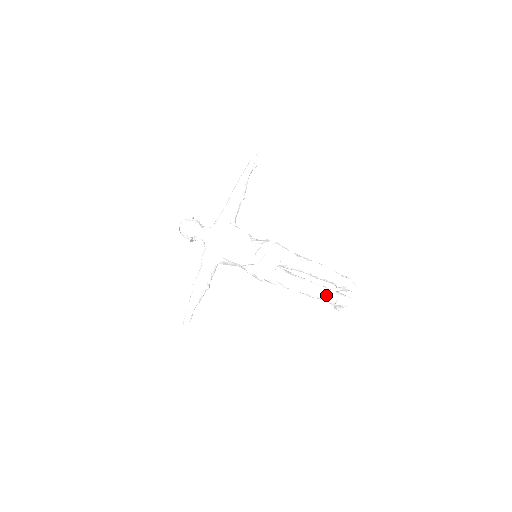
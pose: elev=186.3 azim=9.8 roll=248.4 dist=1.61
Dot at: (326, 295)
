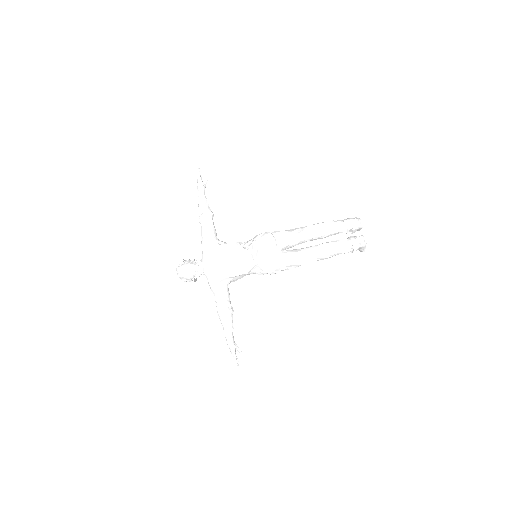
Dot at: (338, 248)
